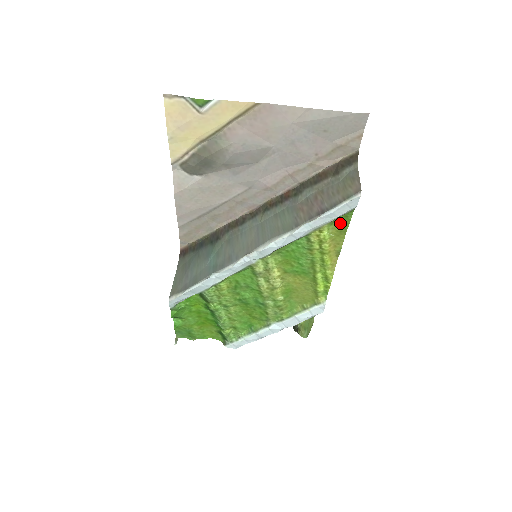
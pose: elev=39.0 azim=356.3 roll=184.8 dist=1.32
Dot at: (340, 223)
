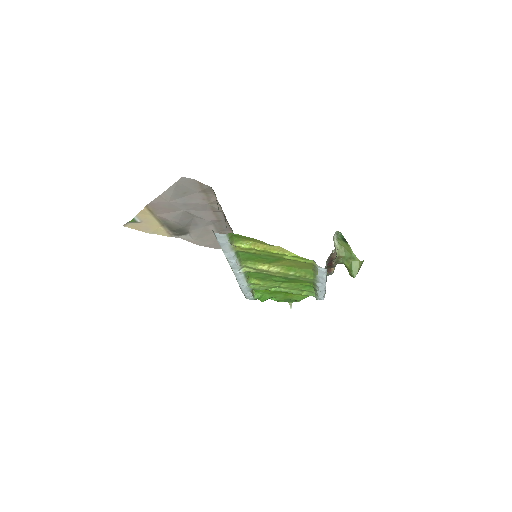
Dot at: (241, 238)
